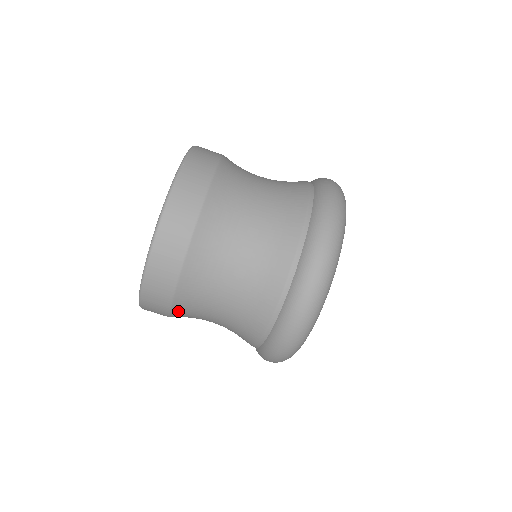
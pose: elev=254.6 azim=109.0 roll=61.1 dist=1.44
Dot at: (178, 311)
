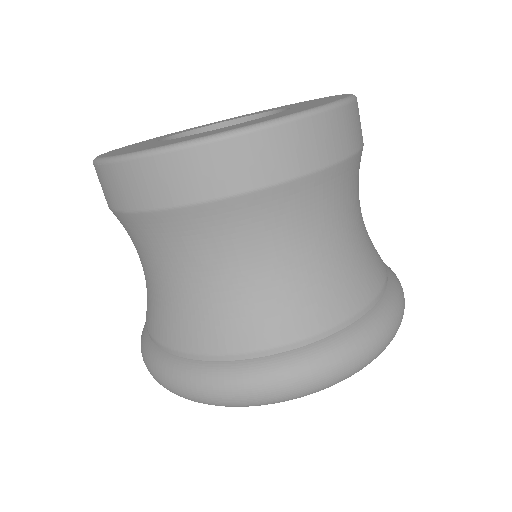
Dot at: (269, 200)
